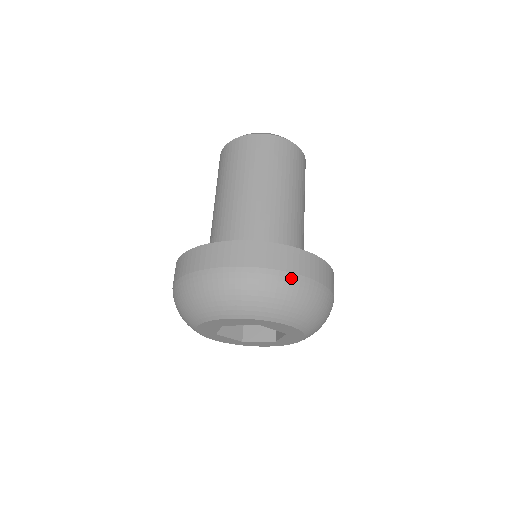
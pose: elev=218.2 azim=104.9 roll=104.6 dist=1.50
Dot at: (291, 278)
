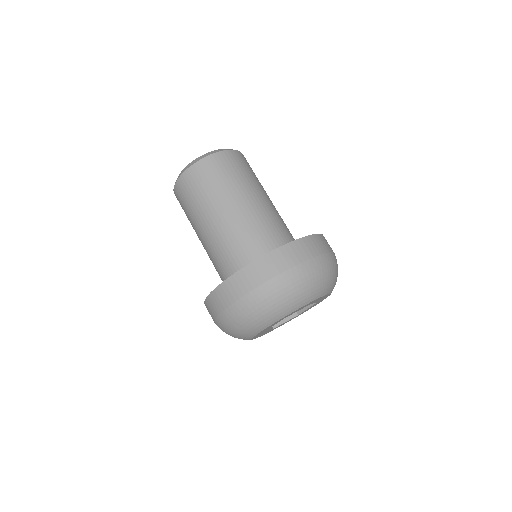
Dot at: (328, 257)
